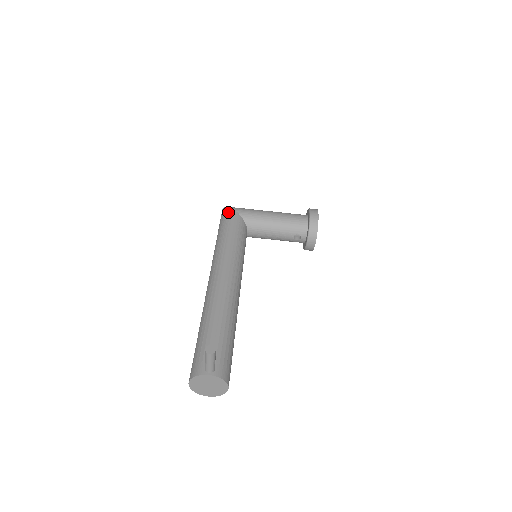
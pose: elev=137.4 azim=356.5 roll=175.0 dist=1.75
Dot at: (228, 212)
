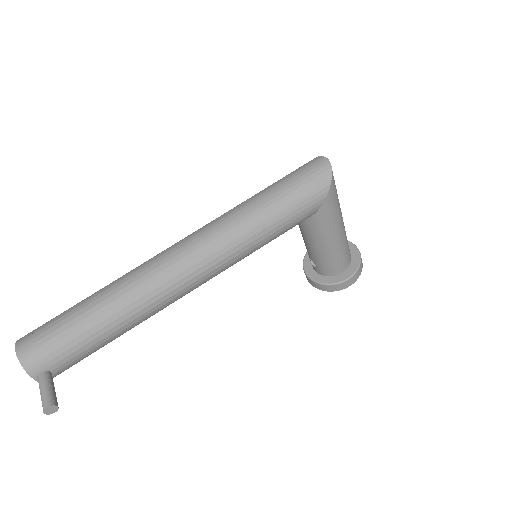
Dot at: (318, 193)
